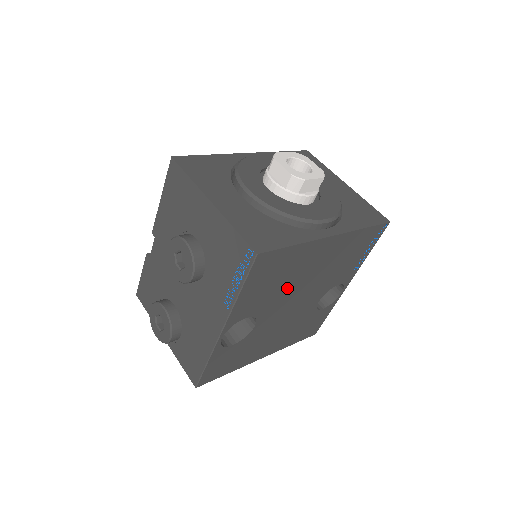
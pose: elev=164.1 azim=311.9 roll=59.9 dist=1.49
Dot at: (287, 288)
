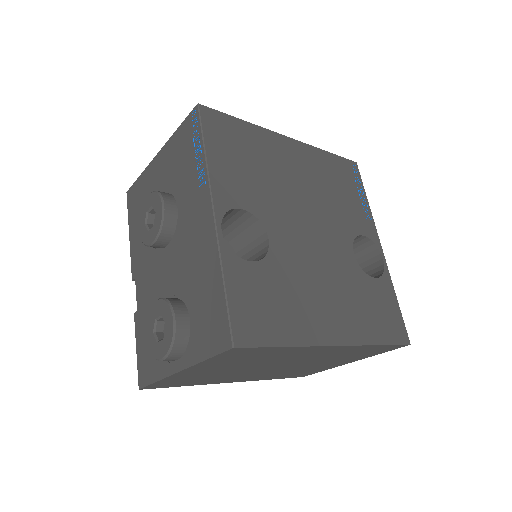
Dot at: (277, 190)
